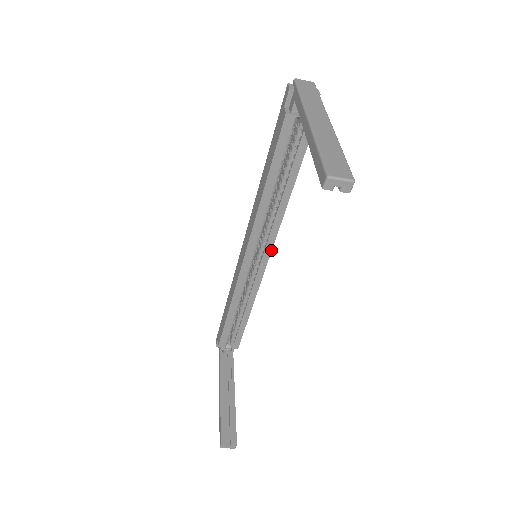
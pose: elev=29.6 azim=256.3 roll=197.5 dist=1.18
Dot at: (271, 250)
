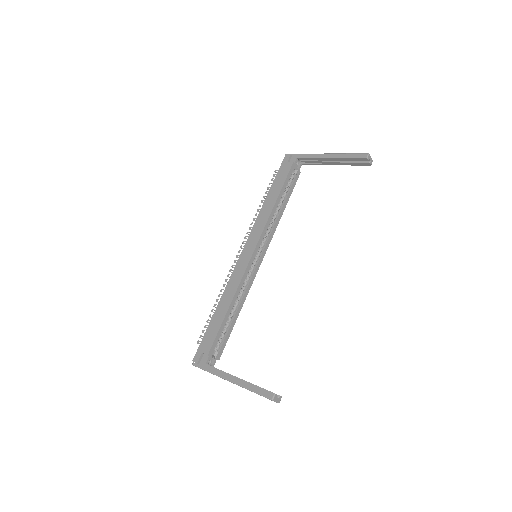
Dot at: occluded
